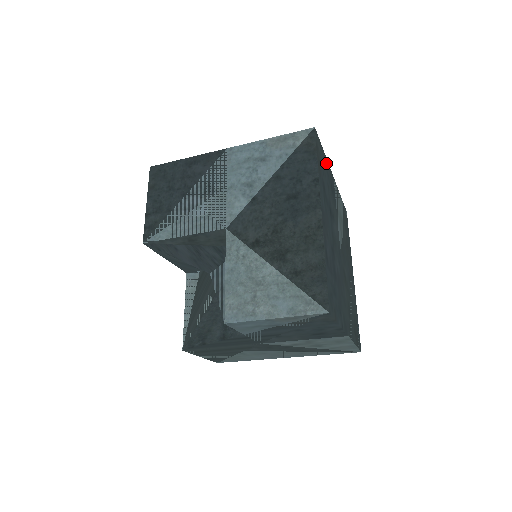
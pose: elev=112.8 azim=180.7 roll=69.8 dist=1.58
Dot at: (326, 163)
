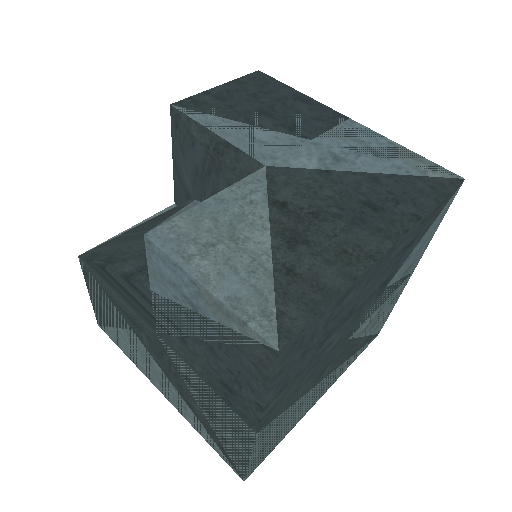
Dot at: (429, 239)
